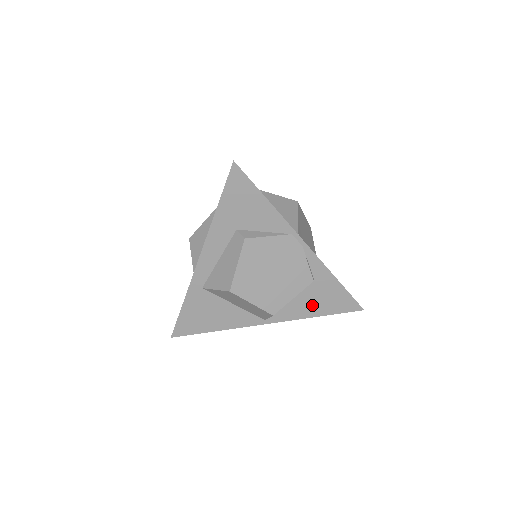
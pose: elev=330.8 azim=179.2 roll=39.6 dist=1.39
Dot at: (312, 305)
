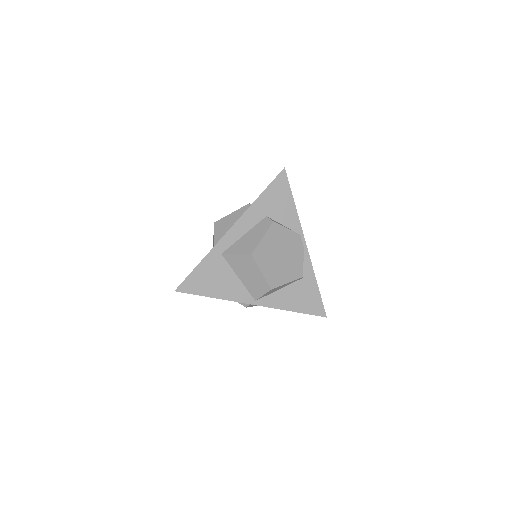
Dot at: (293, 300)
